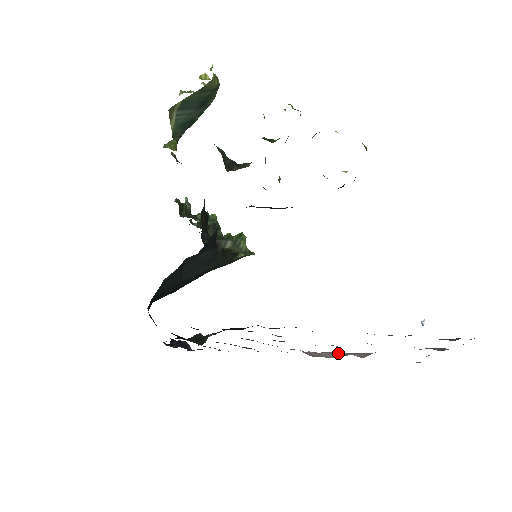
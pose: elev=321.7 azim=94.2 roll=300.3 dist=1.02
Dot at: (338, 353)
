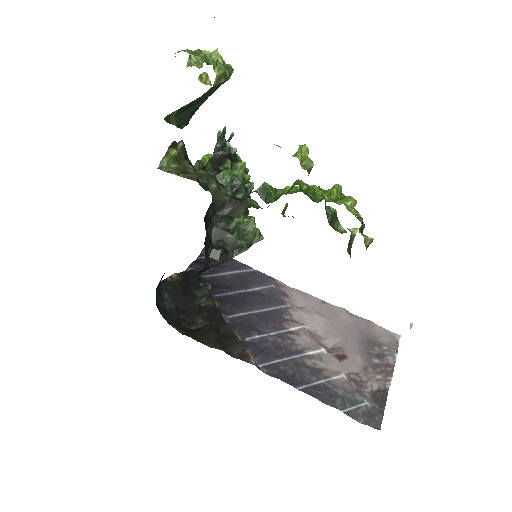
Dot at: (321, 323)
